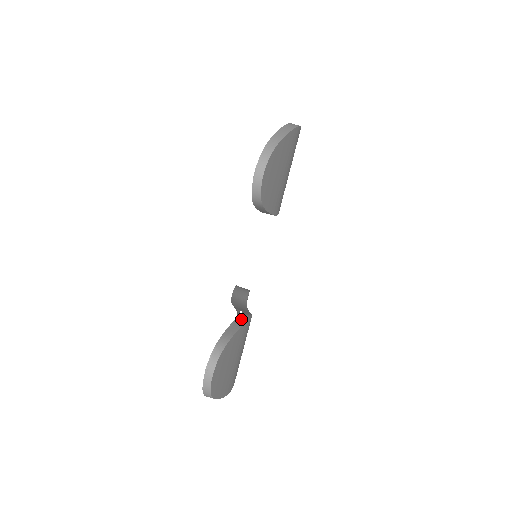
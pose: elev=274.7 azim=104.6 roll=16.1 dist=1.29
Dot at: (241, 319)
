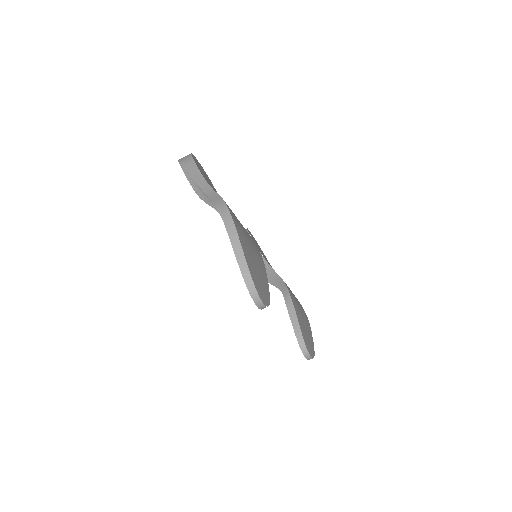
Dot at: (290, 308)
